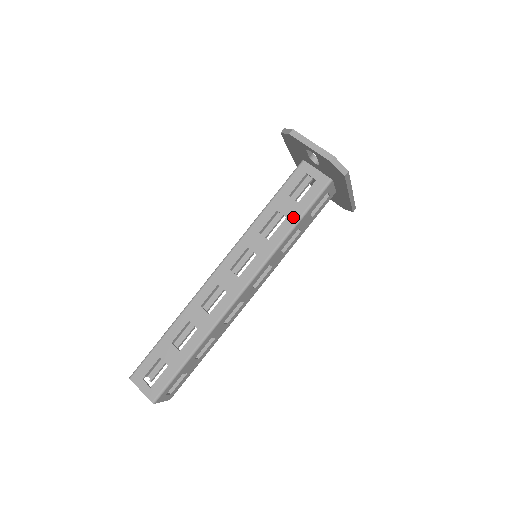
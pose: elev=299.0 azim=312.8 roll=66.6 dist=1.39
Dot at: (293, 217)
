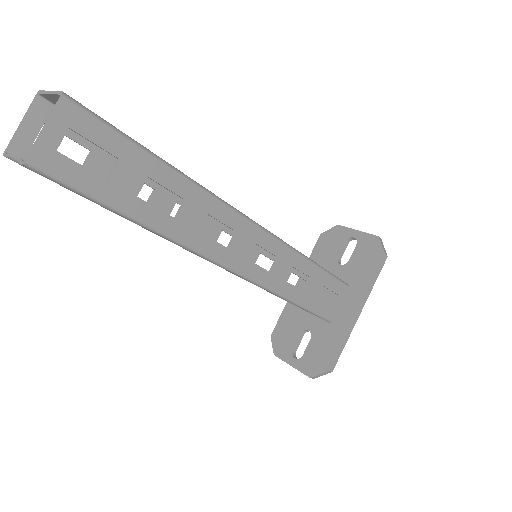
Dot at: occluded
